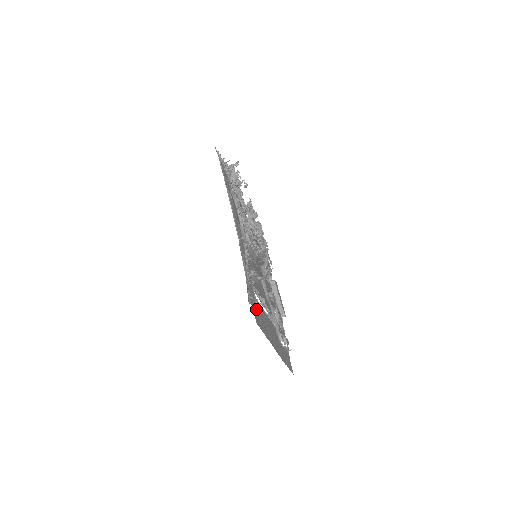
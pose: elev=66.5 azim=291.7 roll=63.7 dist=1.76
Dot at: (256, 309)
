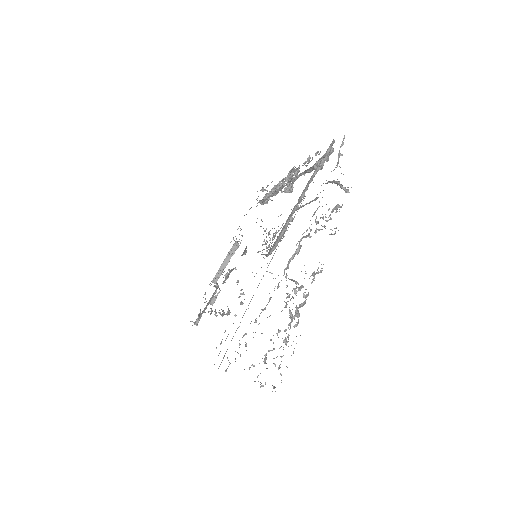
Dot at: occluded
